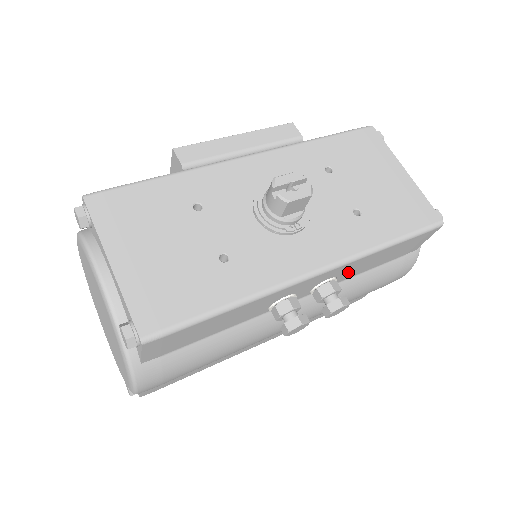
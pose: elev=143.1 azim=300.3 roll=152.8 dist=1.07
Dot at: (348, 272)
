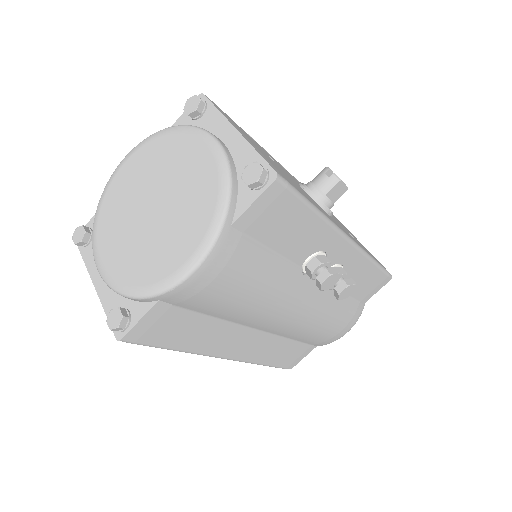
Dot at: occluded
